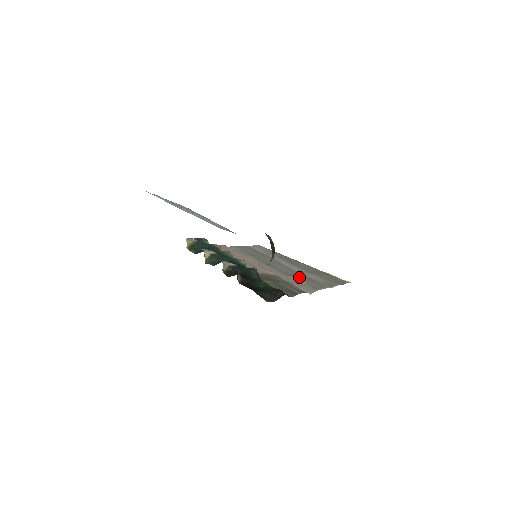
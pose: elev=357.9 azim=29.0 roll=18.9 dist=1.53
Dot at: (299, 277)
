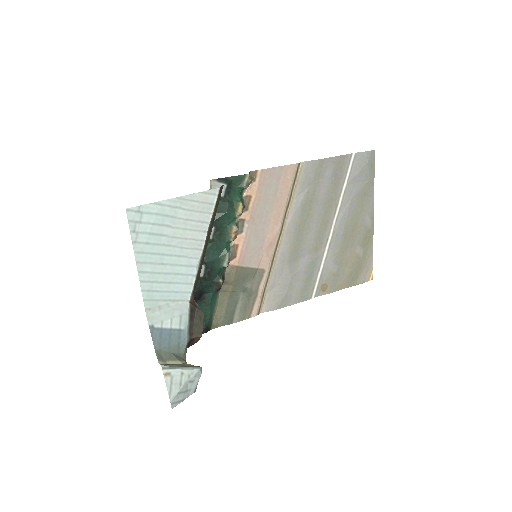
Dot at: (297, 274)
